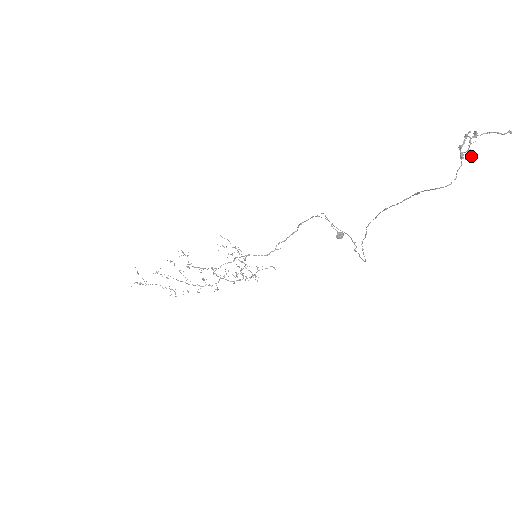
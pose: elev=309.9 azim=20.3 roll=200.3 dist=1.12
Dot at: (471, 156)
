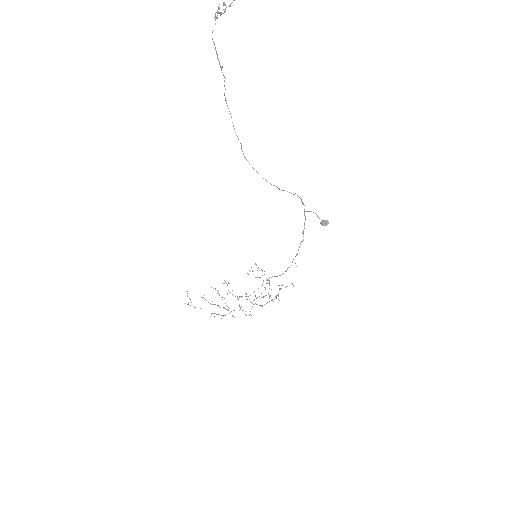
Dot at: (218, 13)
